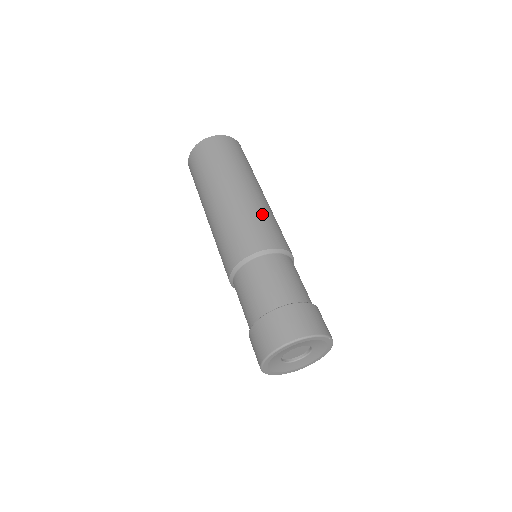
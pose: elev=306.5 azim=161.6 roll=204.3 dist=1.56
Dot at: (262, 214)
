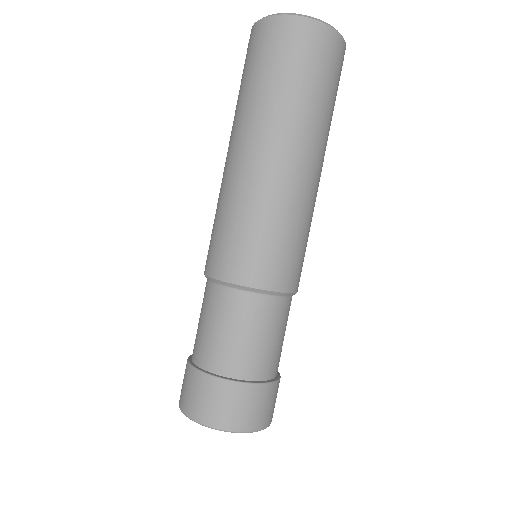
Dot at: occluded
